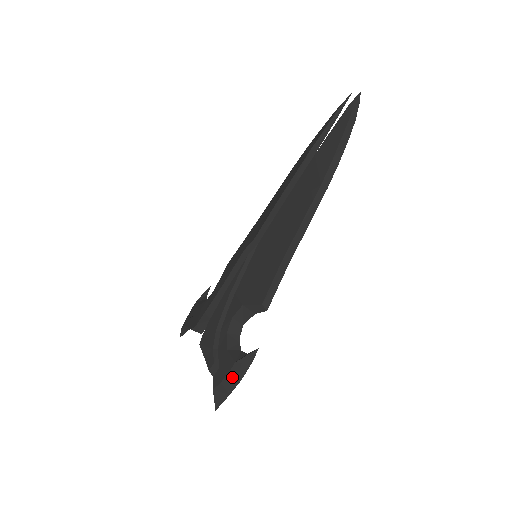
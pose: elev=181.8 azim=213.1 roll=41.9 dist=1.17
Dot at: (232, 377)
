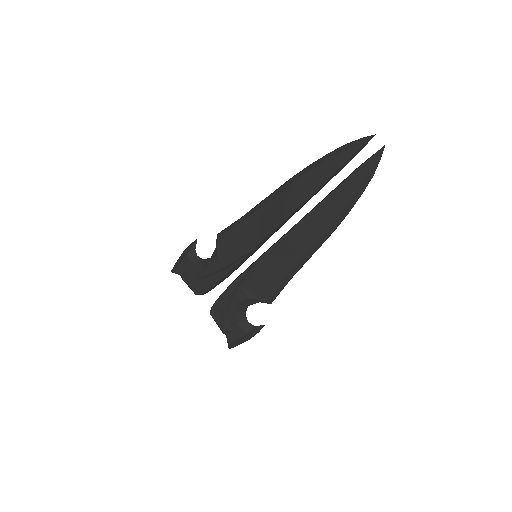
Dot at: (243, 339)
